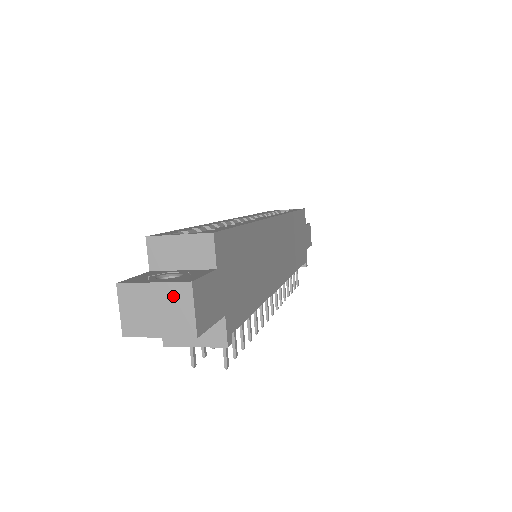
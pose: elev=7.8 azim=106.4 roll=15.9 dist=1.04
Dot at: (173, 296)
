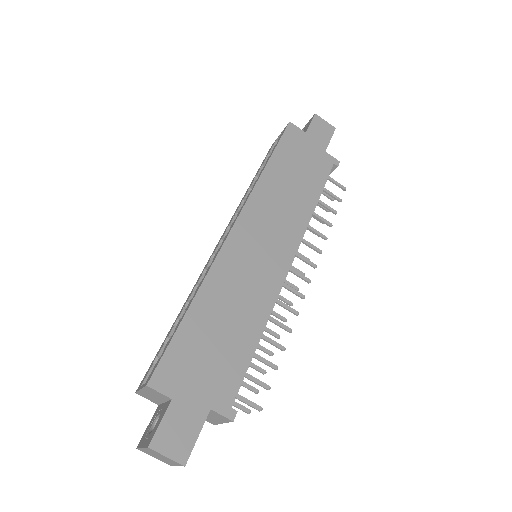
Dot at: (154, 453)
